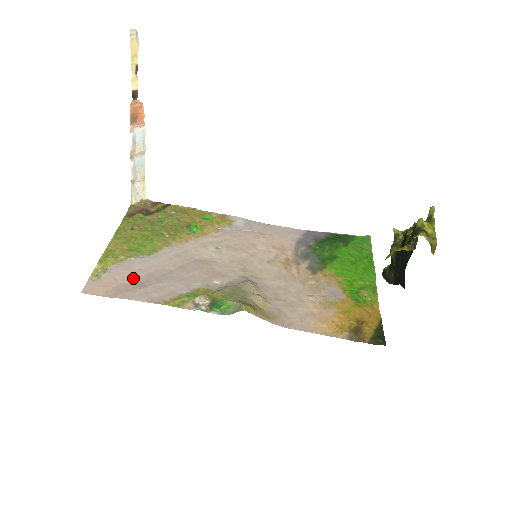
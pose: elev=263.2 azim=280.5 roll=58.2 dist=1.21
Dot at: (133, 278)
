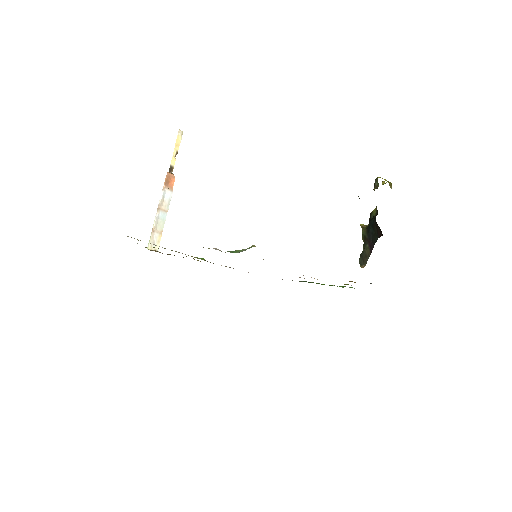
Dot at: occluded
